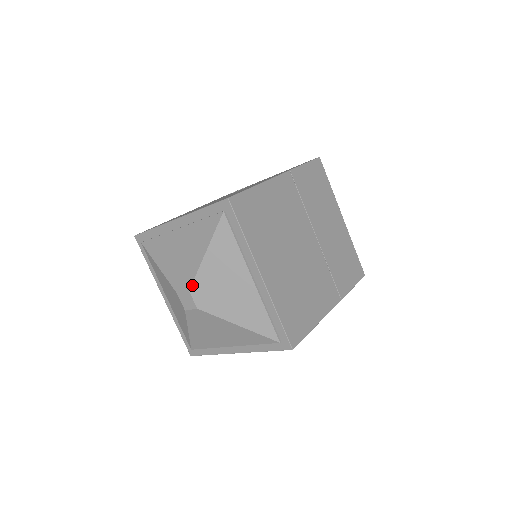
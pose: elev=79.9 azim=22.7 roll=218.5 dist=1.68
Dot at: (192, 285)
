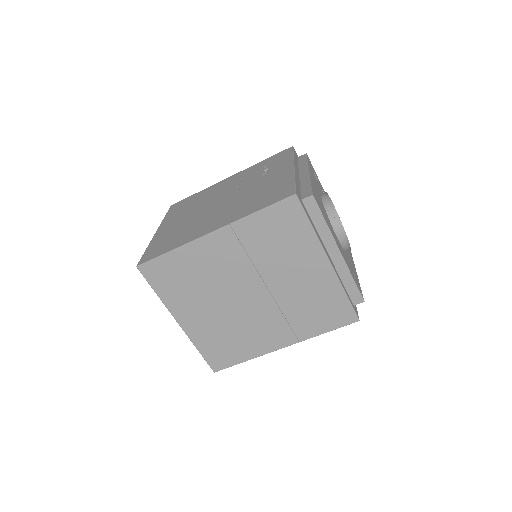
Dot at: occluded
